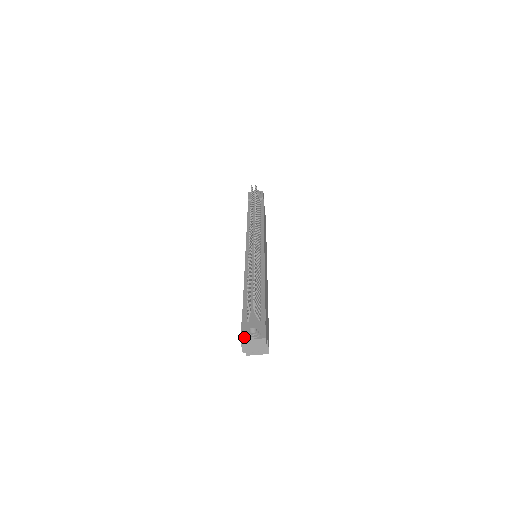
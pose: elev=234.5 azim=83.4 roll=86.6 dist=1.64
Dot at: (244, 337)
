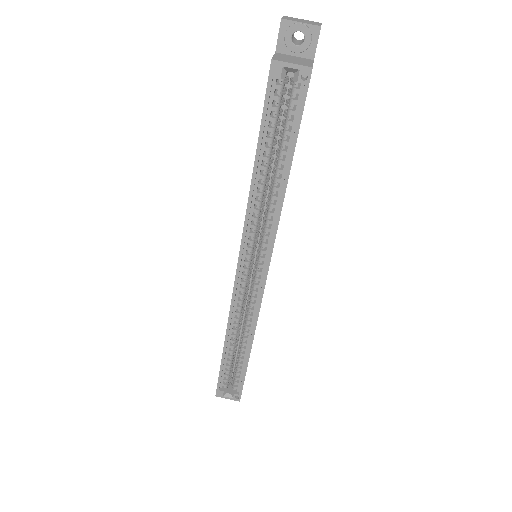
Dot at: occluded
